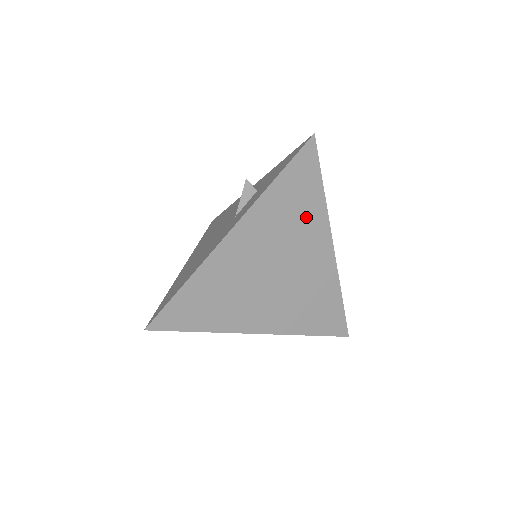
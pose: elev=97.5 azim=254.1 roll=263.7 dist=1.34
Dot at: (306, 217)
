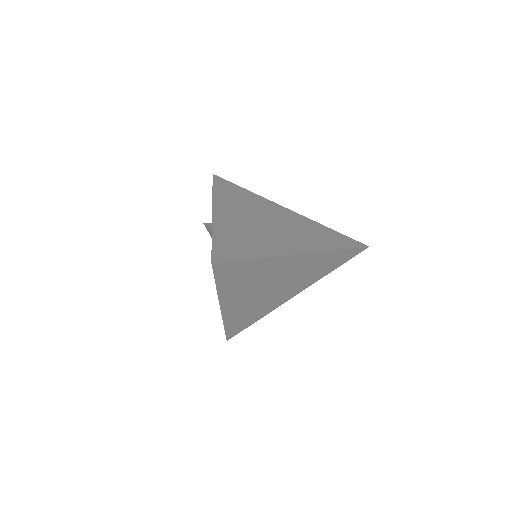
Dot at: (252, 200)
